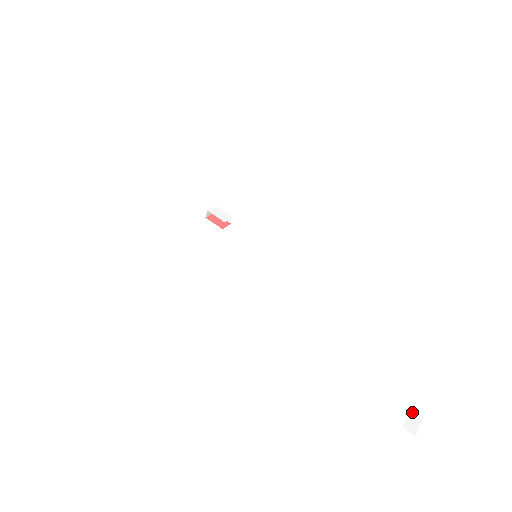
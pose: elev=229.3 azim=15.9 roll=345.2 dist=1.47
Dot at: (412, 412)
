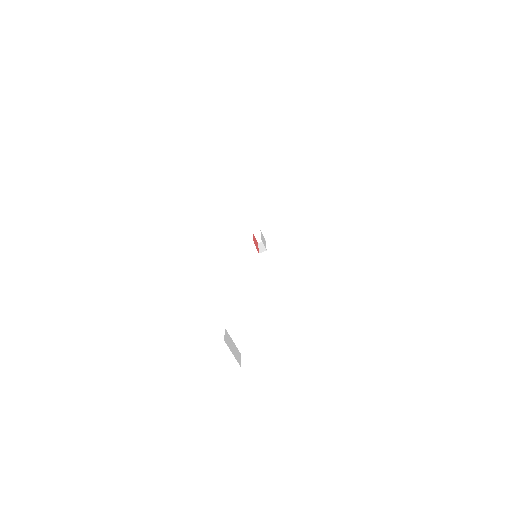
Dot at: (239, 352)
